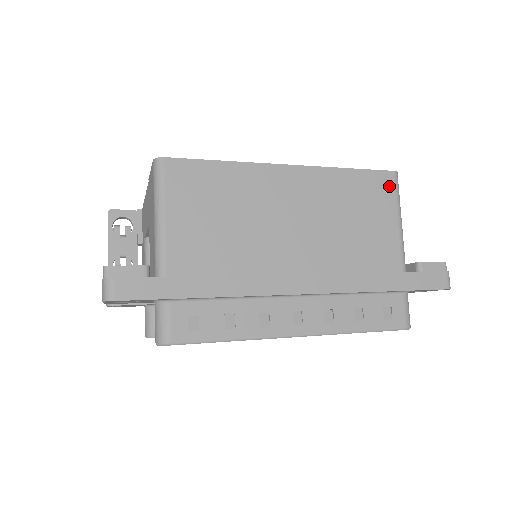
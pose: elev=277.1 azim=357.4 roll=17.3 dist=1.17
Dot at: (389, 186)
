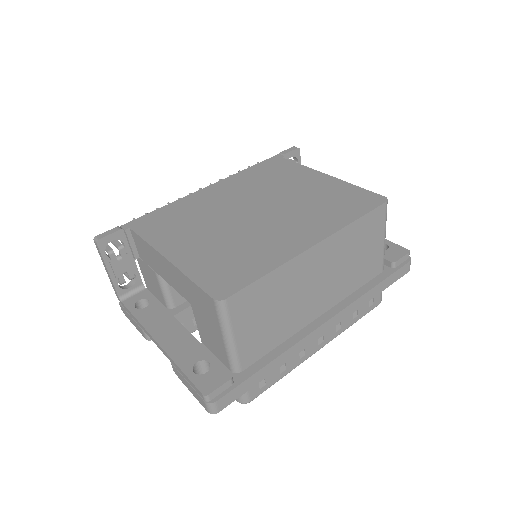
Dot at: (382, 216)
